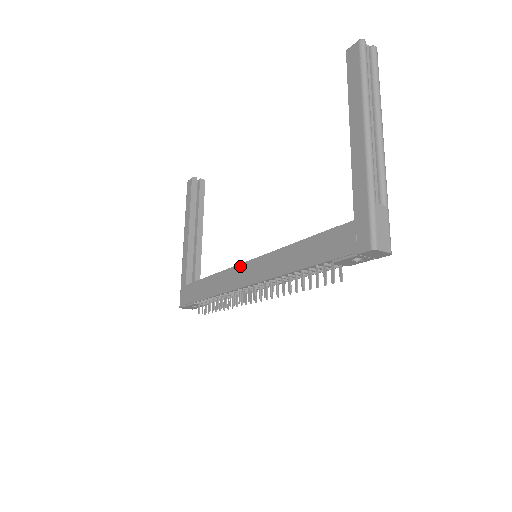
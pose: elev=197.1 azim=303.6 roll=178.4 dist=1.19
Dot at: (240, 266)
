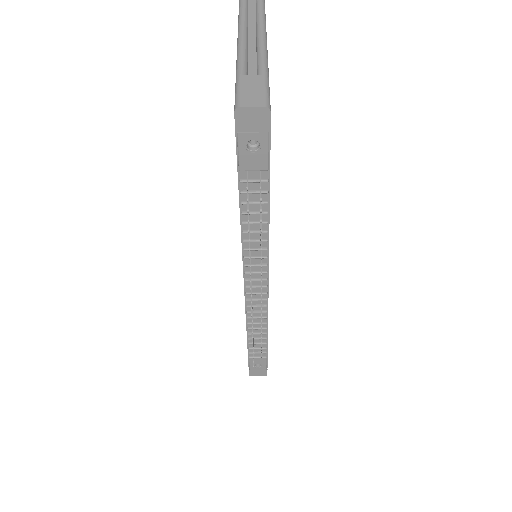
Dot at: occluded
